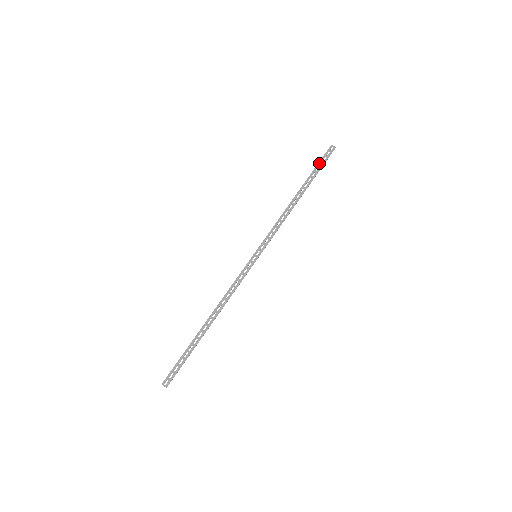
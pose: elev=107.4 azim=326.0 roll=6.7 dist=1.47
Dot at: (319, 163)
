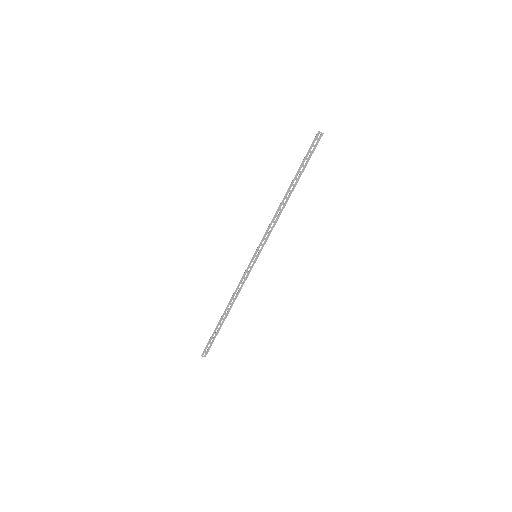
Dot at: (307, 155)
